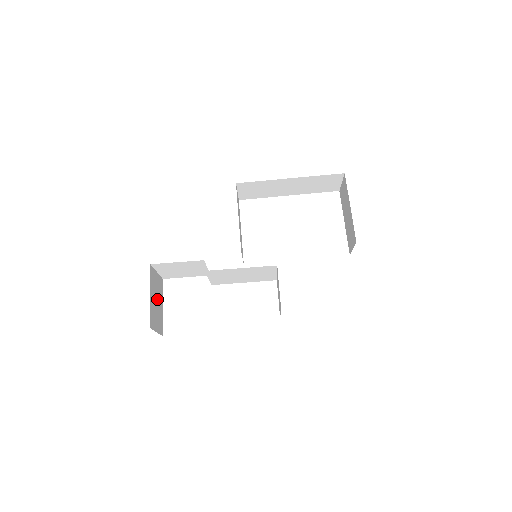
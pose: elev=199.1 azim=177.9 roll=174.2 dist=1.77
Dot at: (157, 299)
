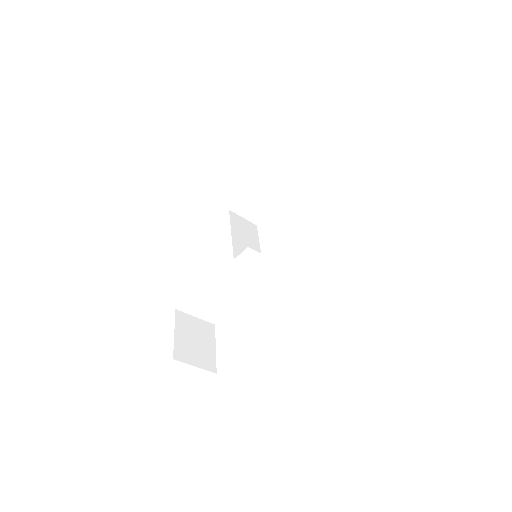
Dot at: (197, 339)
